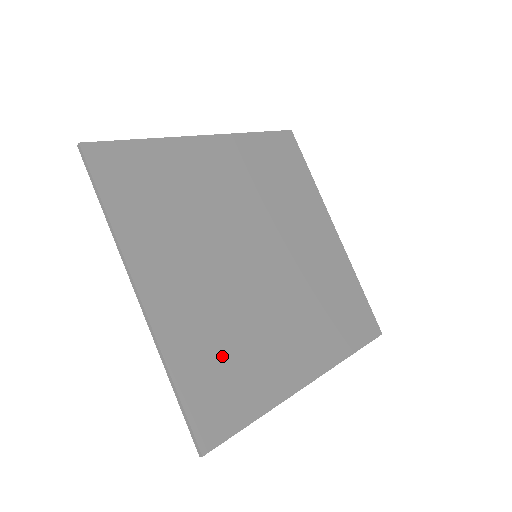
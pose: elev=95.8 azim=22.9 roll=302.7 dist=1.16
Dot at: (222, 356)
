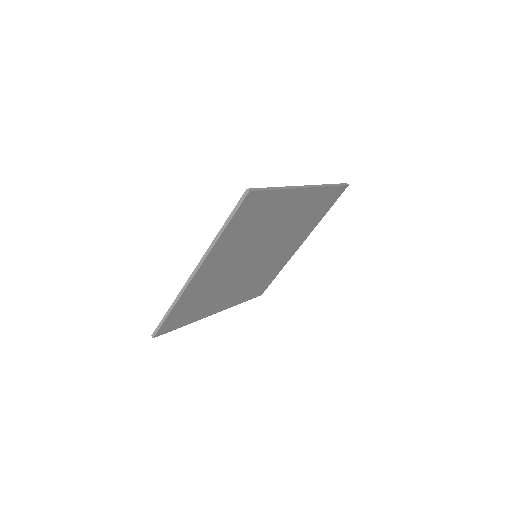
Dot at: (197, 302)
